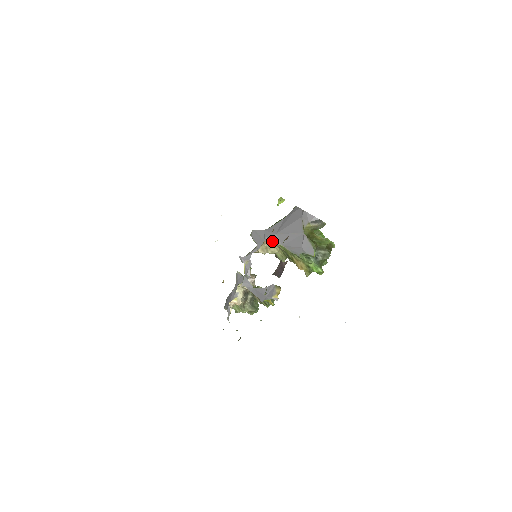
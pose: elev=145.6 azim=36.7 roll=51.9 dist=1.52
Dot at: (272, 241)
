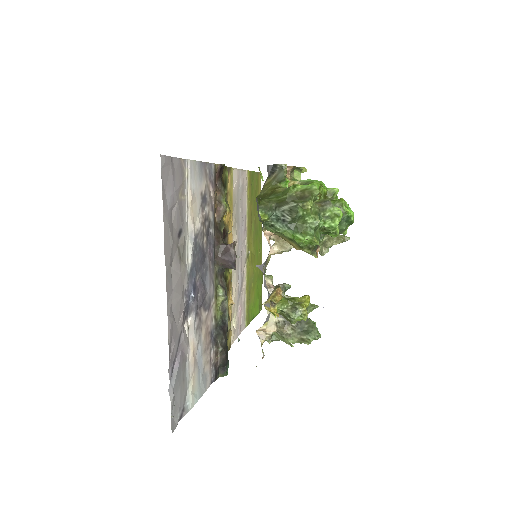
Dot at: (262, 228)
